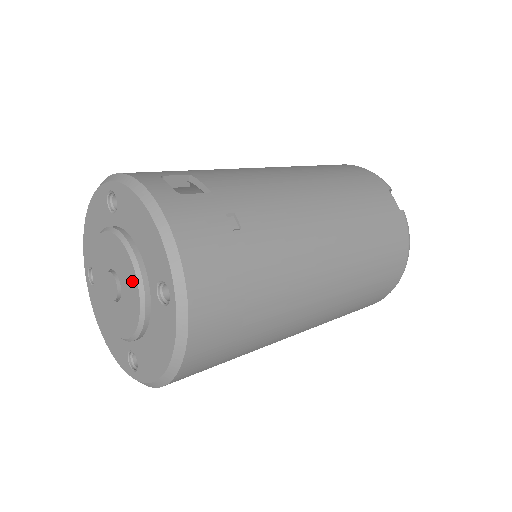
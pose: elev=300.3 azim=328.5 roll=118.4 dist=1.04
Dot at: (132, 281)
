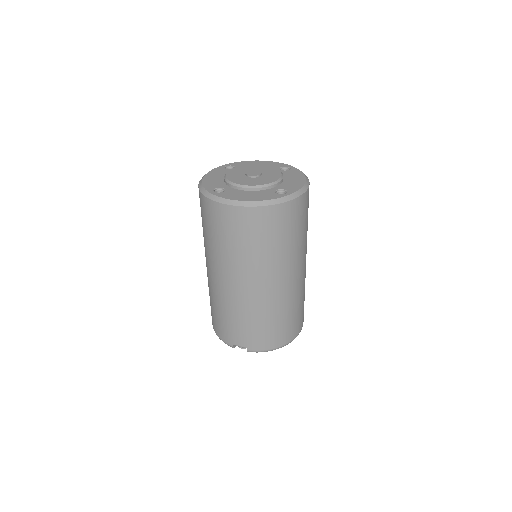
Dot at: (268, 168)
